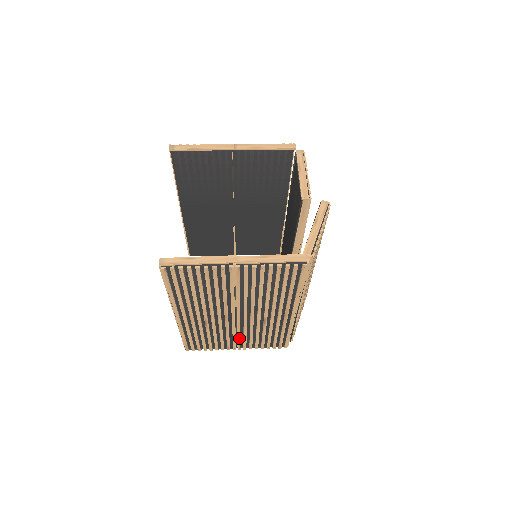
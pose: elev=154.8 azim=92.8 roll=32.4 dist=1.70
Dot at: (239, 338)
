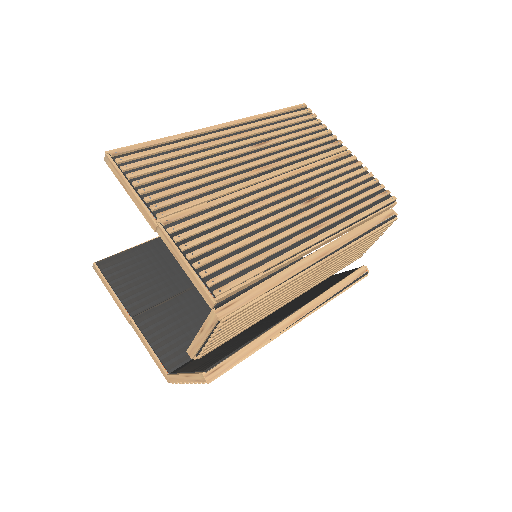
Dot at: occluded
